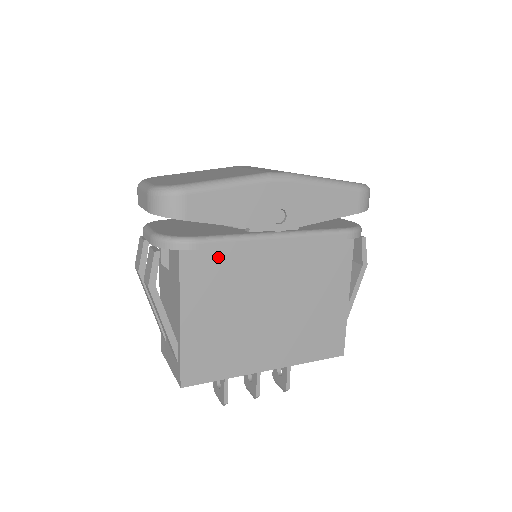
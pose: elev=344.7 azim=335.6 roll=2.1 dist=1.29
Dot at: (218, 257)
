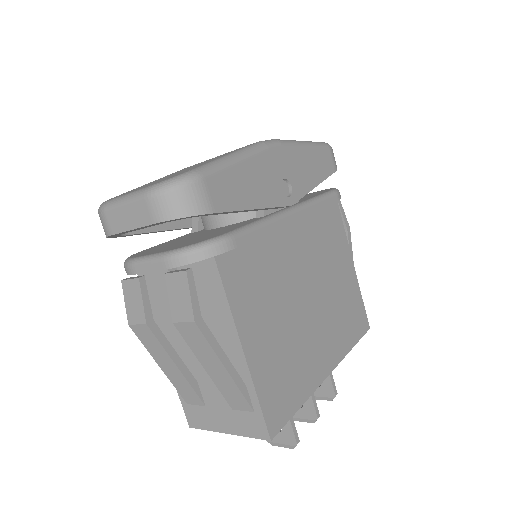
Dot at: (250, 254)
